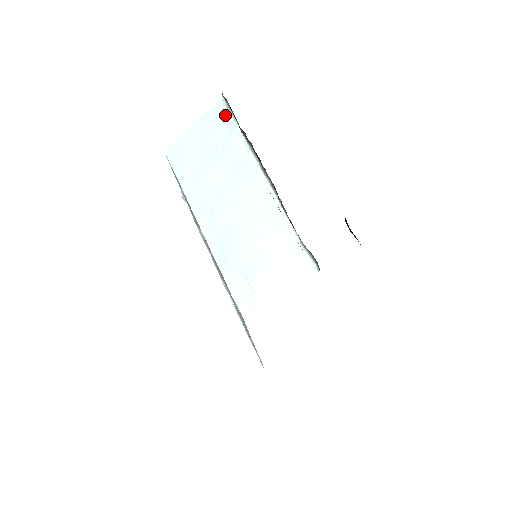
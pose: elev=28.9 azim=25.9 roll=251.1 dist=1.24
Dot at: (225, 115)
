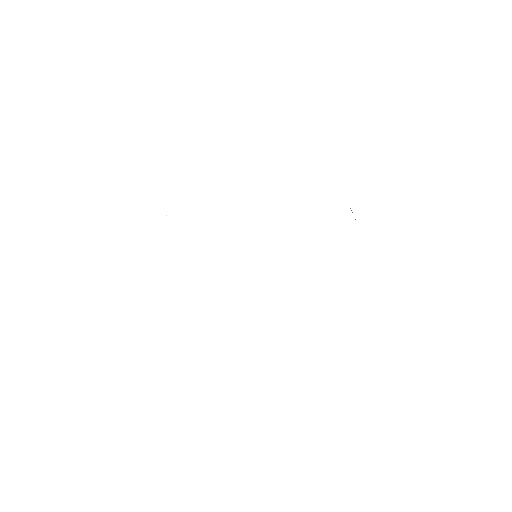
Dot at: occluded
